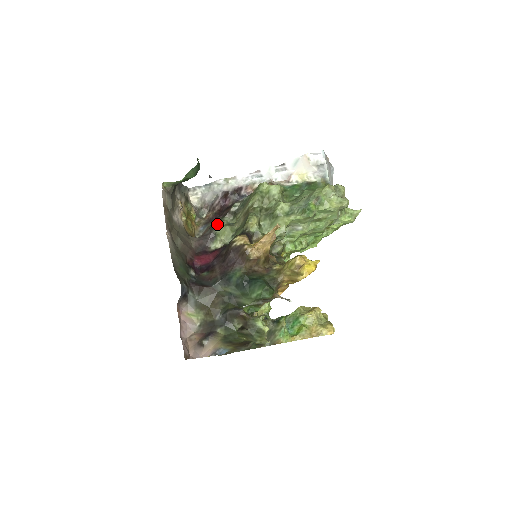
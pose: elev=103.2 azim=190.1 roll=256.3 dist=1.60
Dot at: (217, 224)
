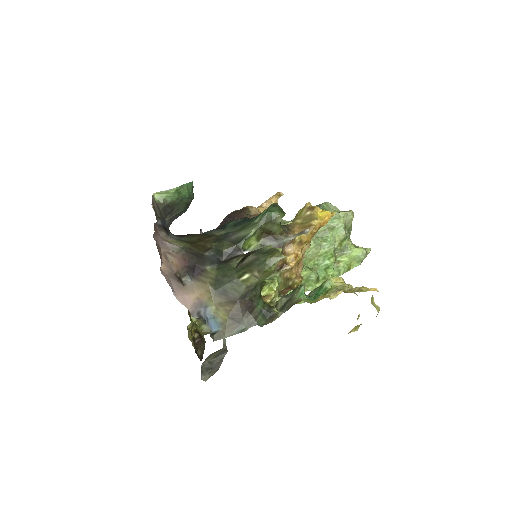
Dot at: occluded
